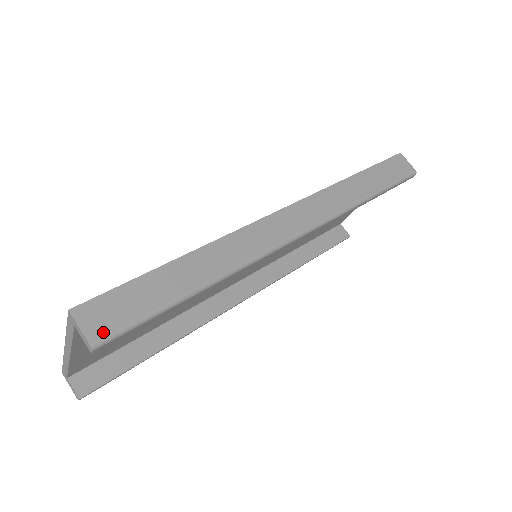
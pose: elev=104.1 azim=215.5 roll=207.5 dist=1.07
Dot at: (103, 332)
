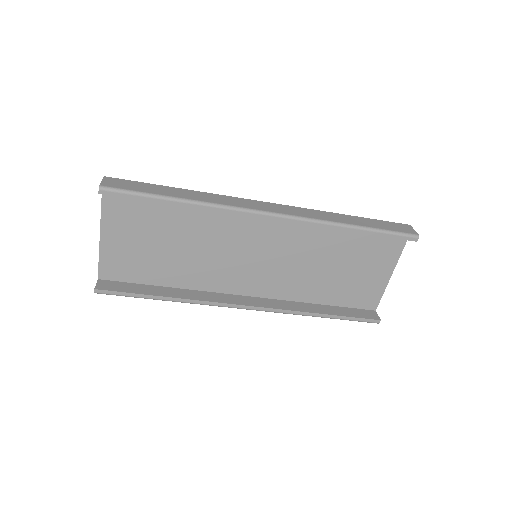
Dot at: (110, 186)
